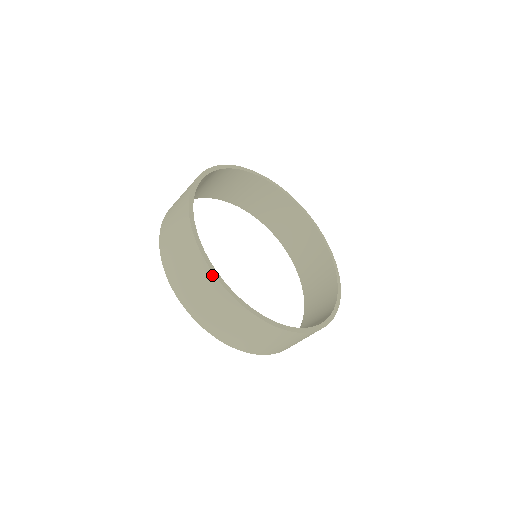
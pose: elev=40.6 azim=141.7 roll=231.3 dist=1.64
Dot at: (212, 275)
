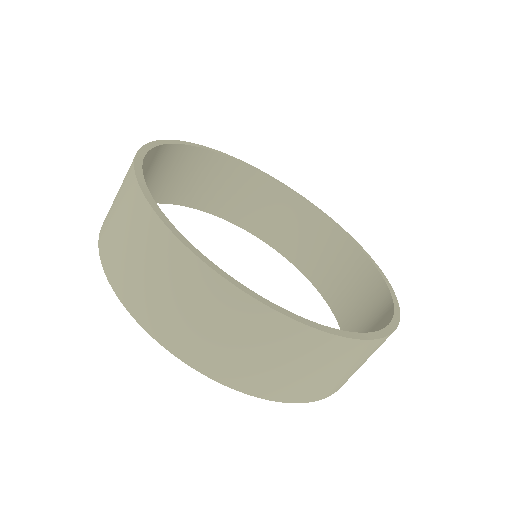
Dot at: (293, 324)
